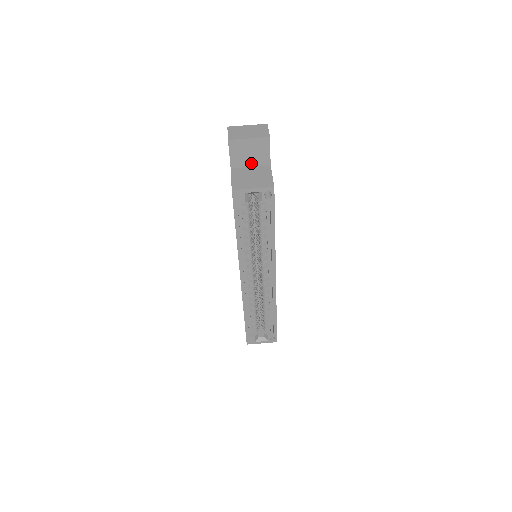
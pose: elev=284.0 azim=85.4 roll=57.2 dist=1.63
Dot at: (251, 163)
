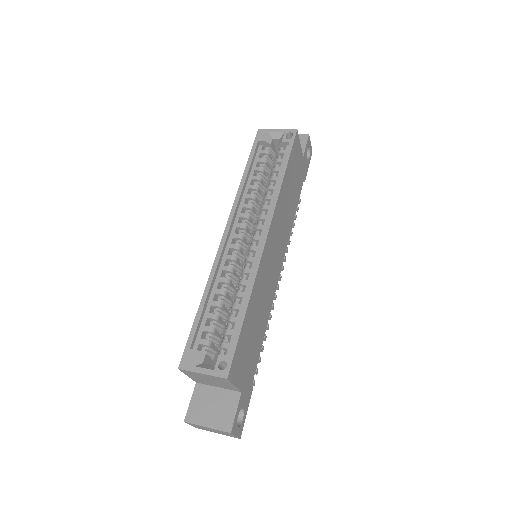
Dot at: occluded
